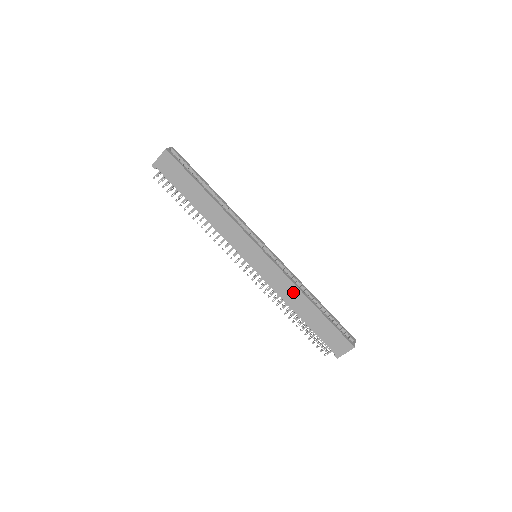
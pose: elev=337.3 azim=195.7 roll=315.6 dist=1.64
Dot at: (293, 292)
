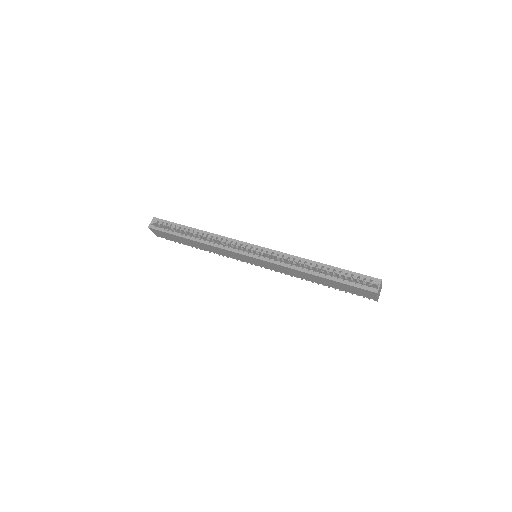
Dot at: (296, 272)
